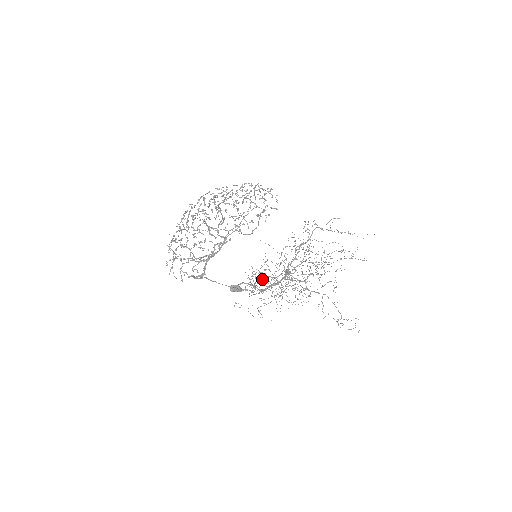
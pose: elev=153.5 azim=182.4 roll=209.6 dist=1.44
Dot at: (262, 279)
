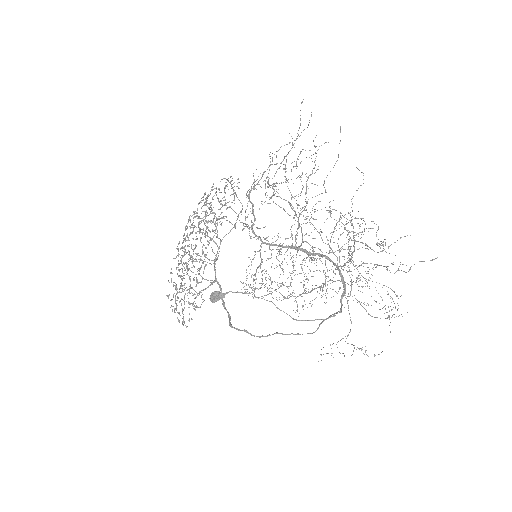
Dot at: (333, 296)
